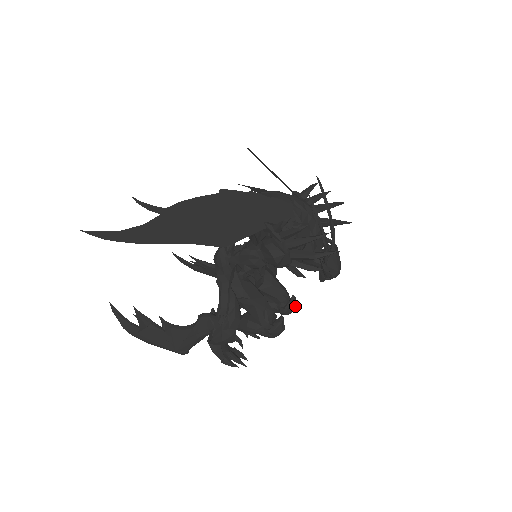
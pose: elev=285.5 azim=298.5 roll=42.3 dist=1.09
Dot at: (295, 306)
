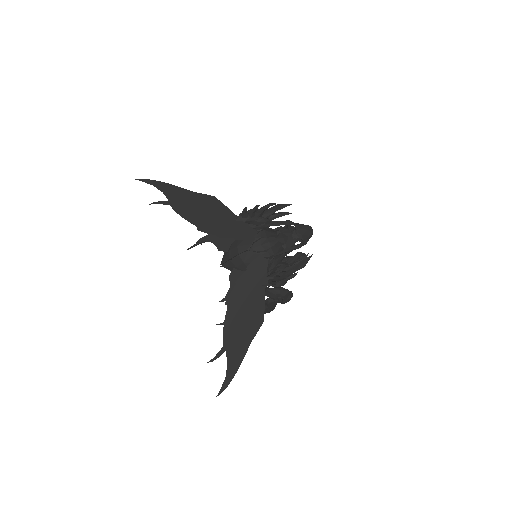
Dot at: occluded
